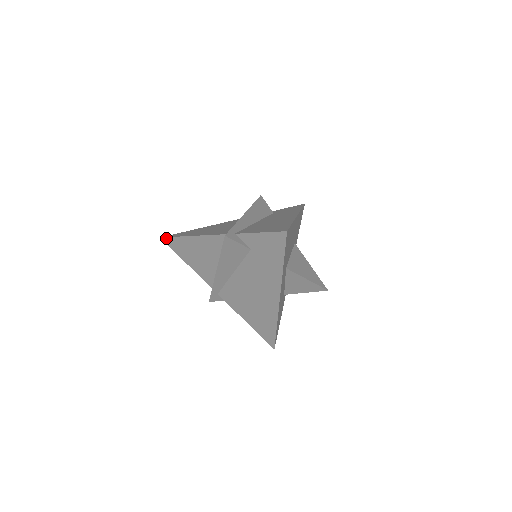
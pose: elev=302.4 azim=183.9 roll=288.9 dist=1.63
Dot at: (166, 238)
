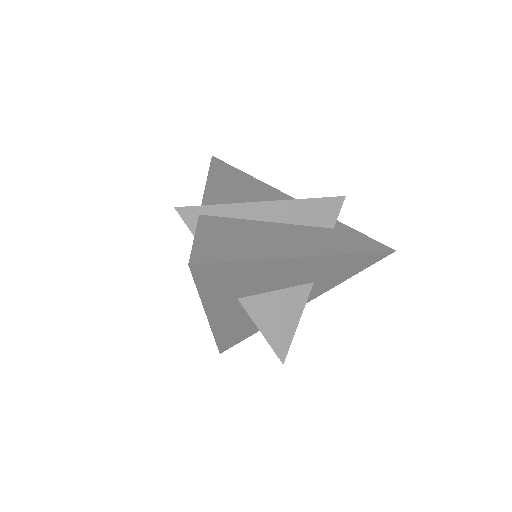
Dot at: (211, 161)
